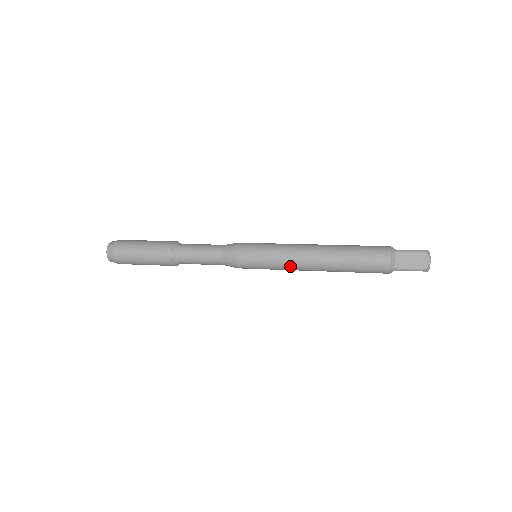
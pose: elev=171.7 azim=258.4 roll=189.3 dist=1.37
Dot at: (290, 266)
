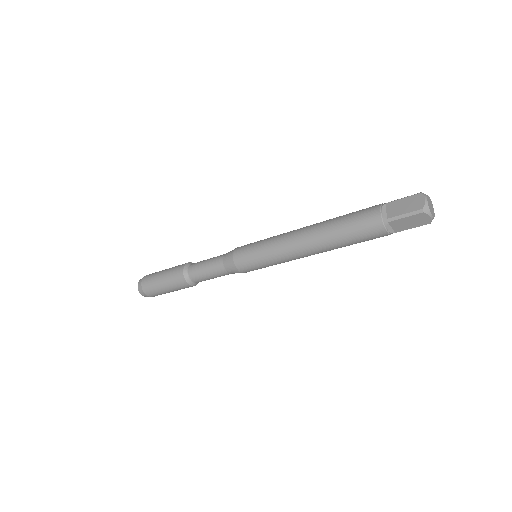
Dot at: (281, 250)
